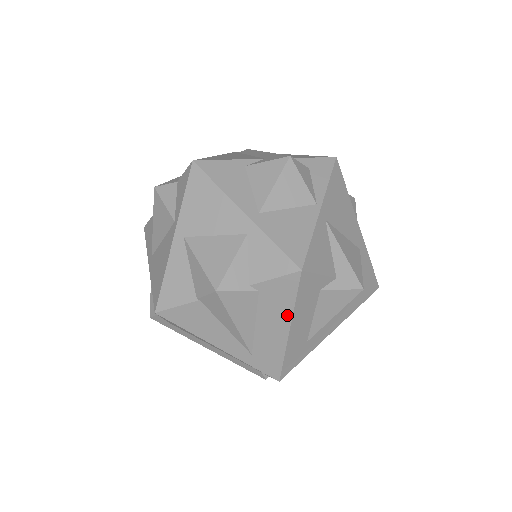
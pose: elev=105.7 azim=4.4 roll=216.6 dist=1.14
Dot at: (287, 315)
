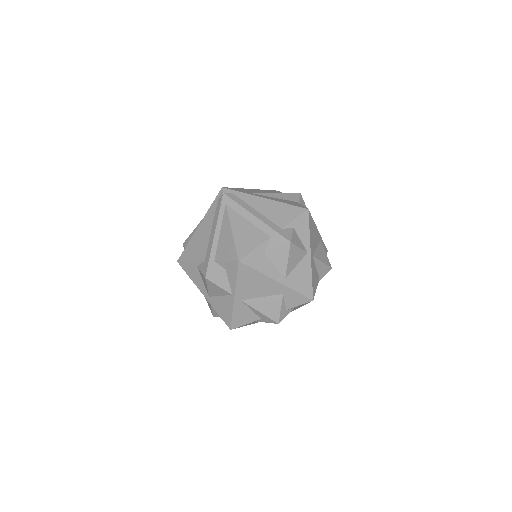
Dot at: occluded
